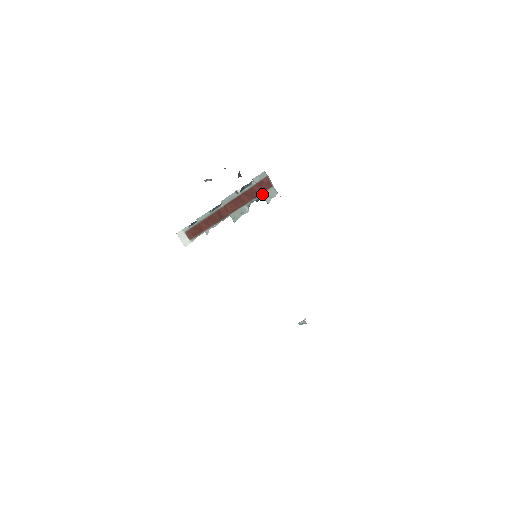
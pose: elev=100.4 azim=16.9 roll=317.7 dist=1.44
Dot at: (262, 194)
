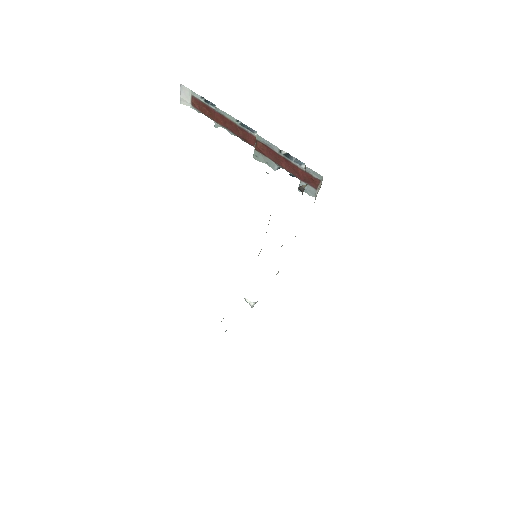
Dot at: (301, 181)
